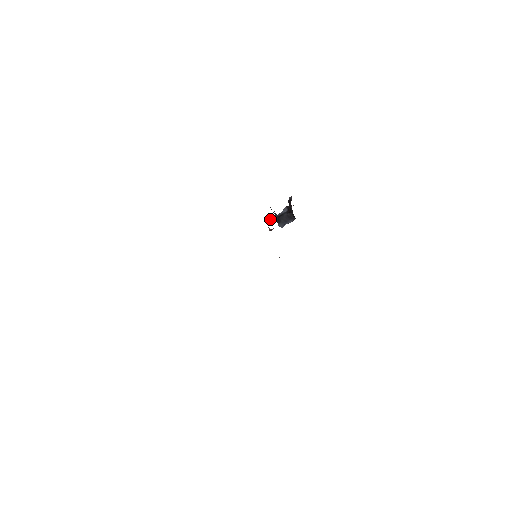
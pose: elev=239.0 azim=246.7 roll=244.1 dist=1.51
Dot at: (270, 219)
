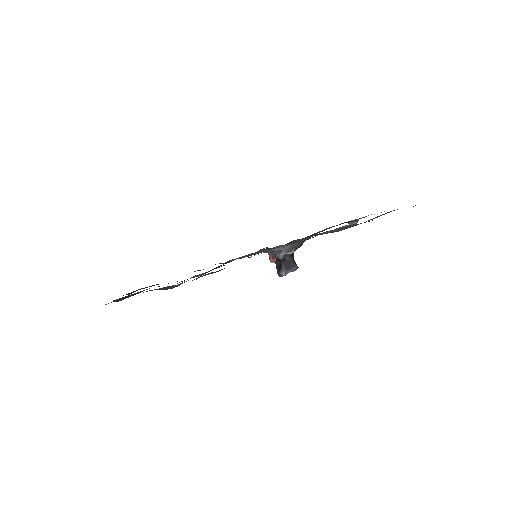
Dot at: occluded
